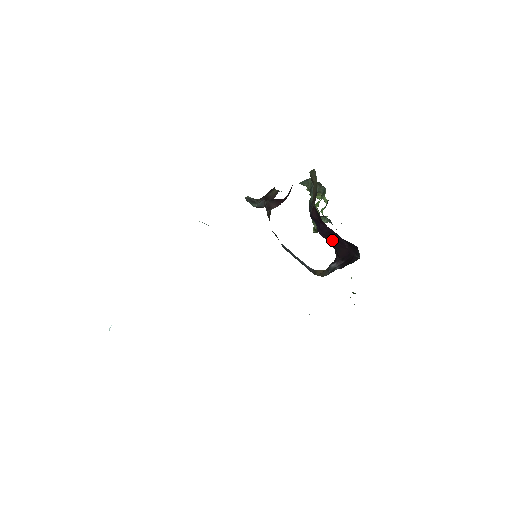
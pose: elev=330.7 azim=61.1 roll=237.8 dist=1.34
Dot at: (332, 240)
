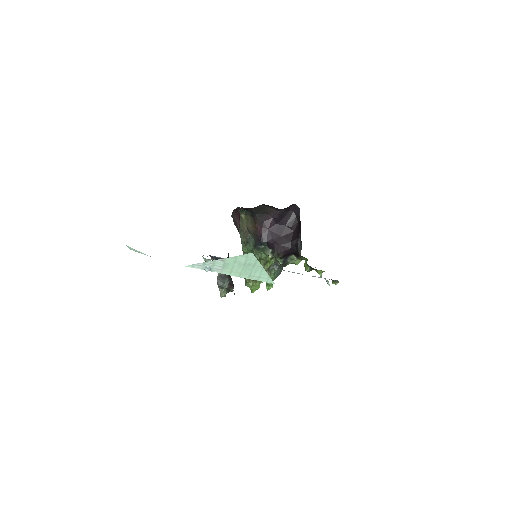
Dot at: (283, 239)
